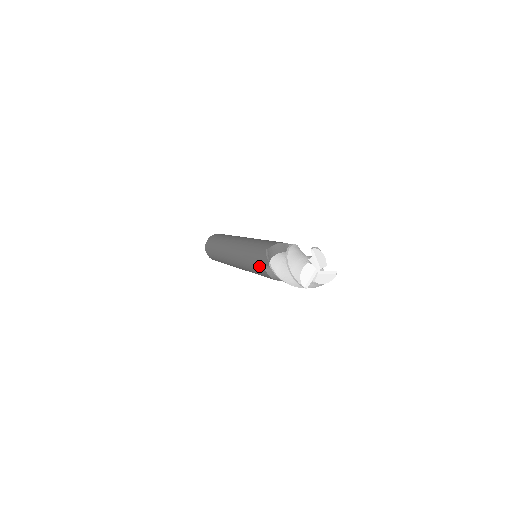
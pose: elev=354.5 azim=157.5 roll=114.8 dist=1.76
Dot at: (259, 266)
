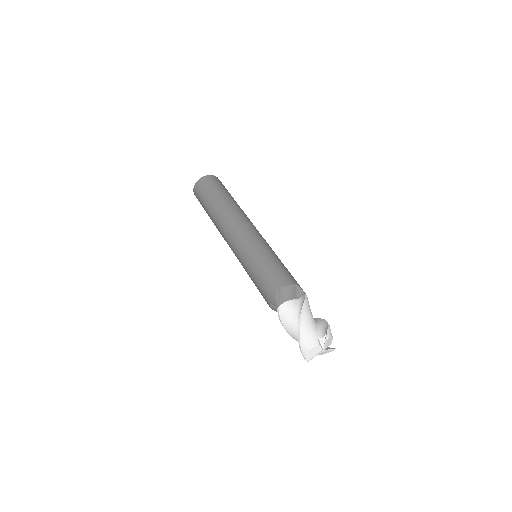
Dot at: (264, 293)
